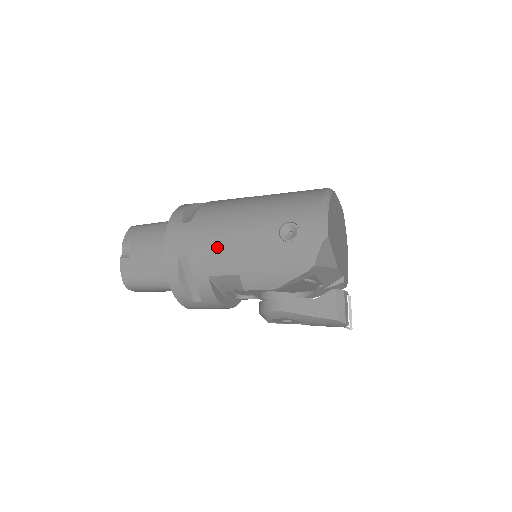
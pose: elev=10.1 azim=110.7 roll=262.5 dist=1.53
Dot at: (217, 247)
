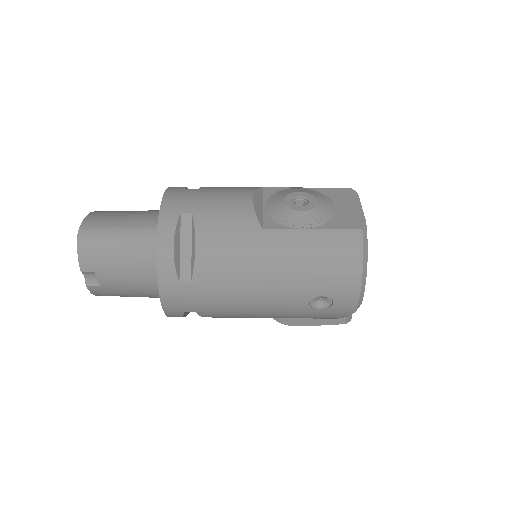
Dot at: (234, 309)
